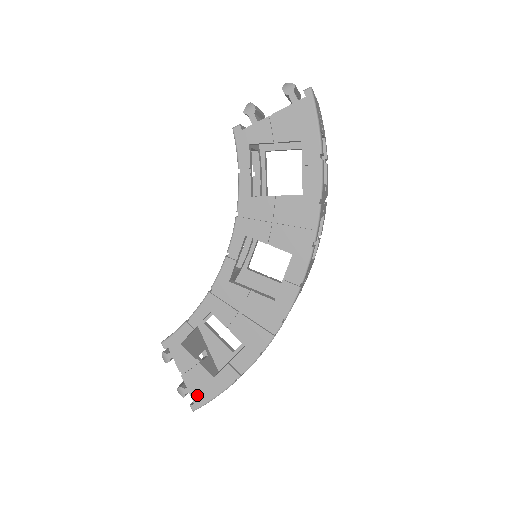
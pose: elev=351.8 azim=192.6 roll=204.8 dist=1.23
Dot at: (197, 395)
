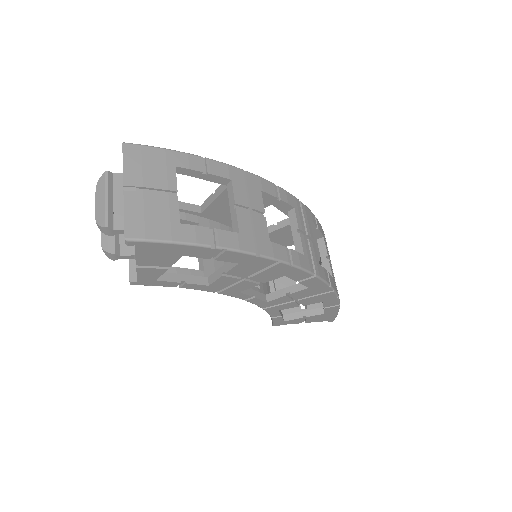
Dot at: (326, 320)
